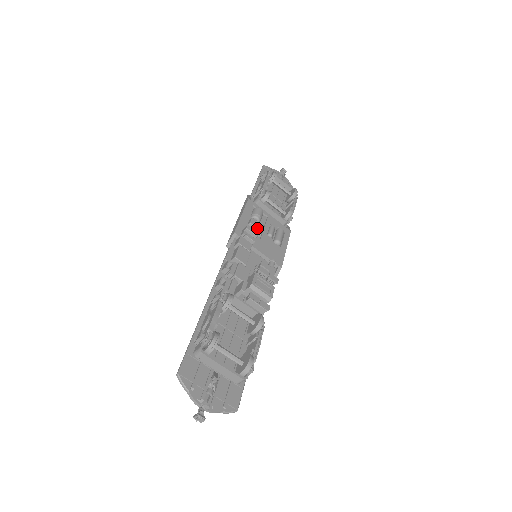
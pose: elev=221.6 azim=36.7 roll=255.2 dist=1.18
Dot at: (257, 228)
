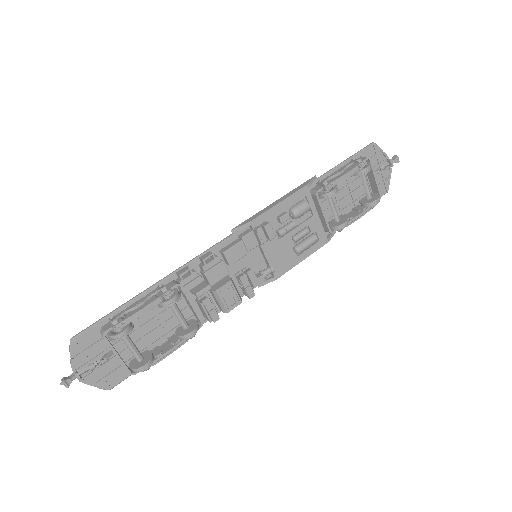
Dot at: (285, 226)
